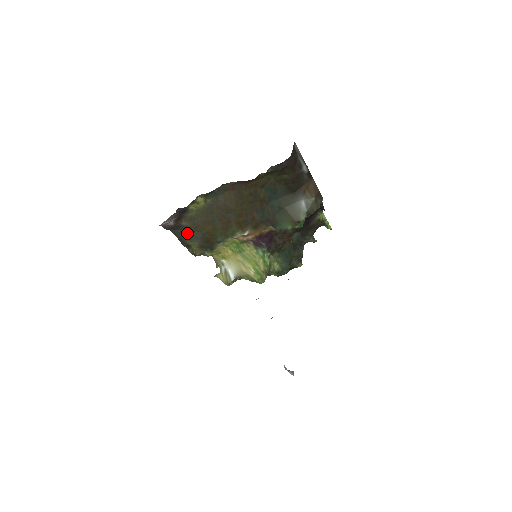
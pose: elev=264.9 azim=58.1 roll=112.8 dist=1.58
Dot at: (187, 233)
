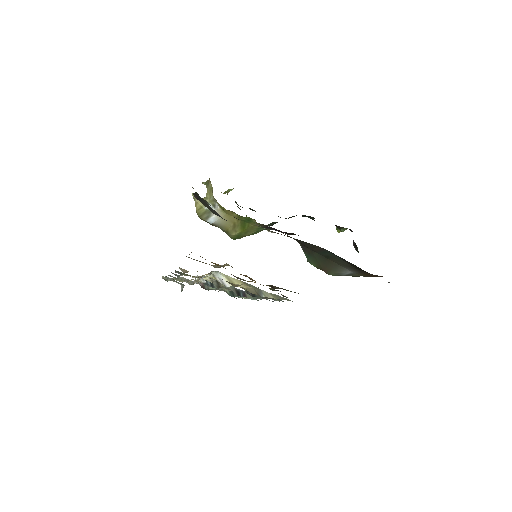
Dot at: occluded
